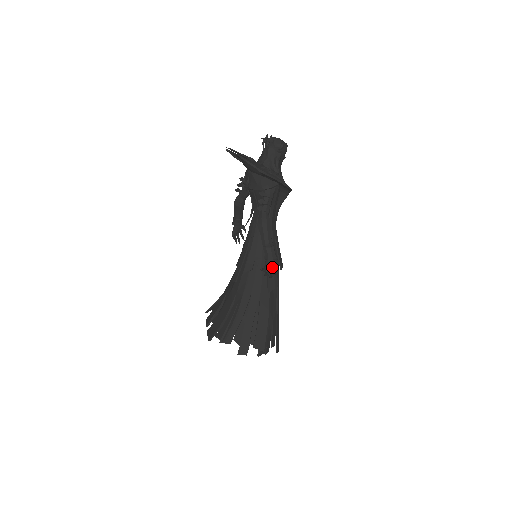
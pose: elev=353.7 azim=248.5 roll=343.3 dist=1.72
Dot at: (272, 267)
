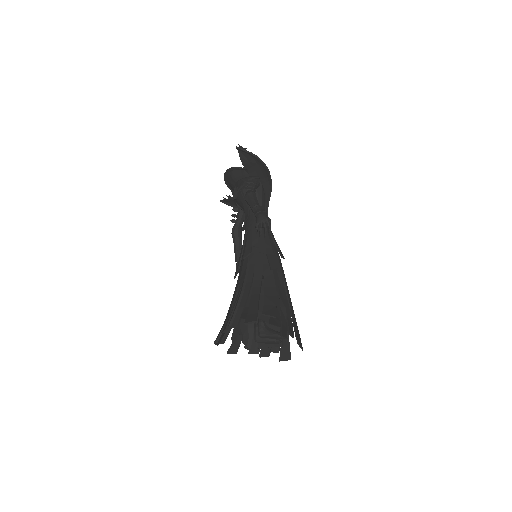
Dot at: (263, 219)
